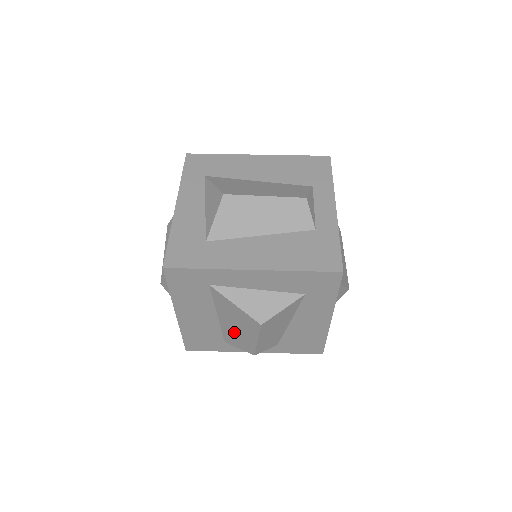
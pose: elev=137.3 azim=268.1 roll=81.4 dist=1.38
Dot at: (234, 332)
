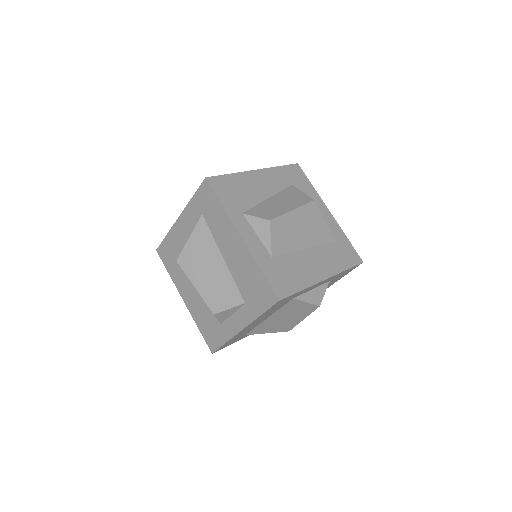
Dot at: occluded
